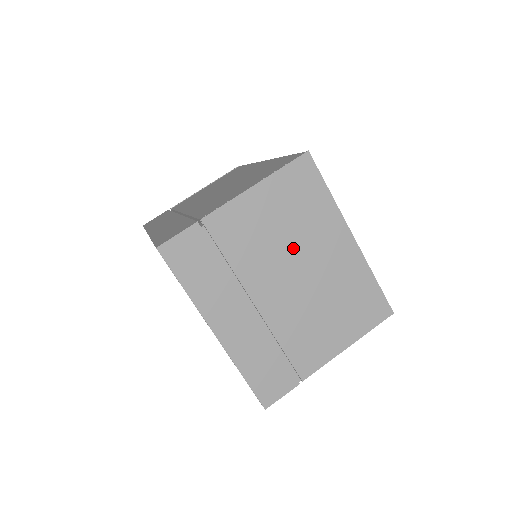
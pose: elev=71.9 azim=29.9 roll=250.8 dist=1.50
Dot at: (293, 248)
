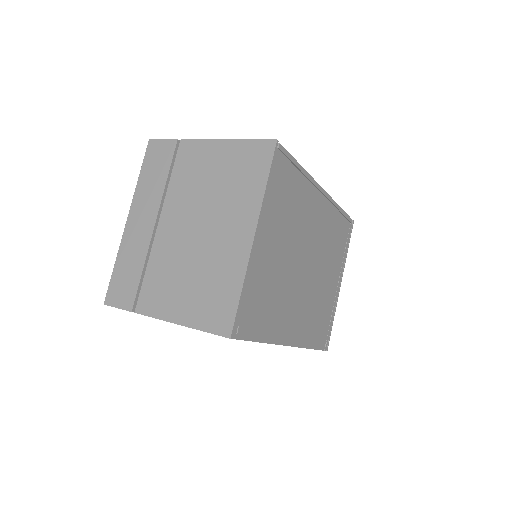
Dot at: (210, 205)
